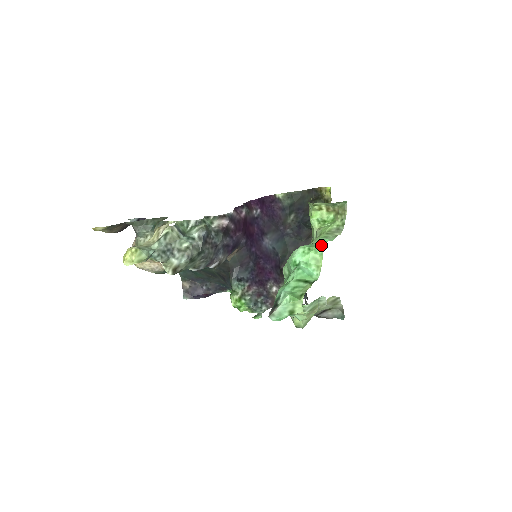
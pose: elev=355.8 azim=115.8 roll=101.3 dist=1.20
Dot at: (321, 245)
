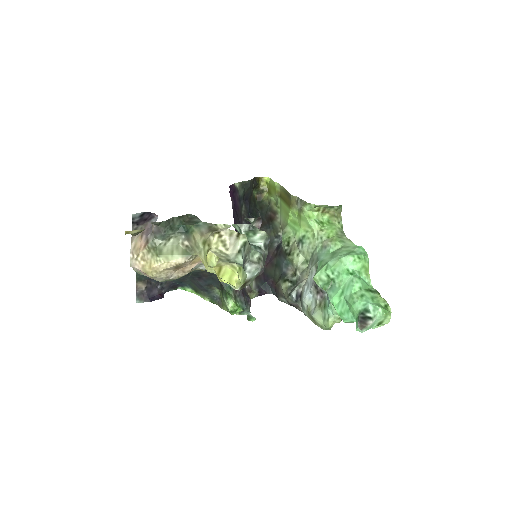
Dot at: (366, 253)
